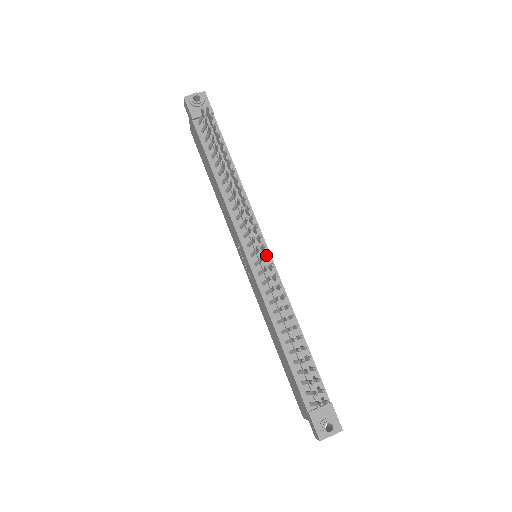
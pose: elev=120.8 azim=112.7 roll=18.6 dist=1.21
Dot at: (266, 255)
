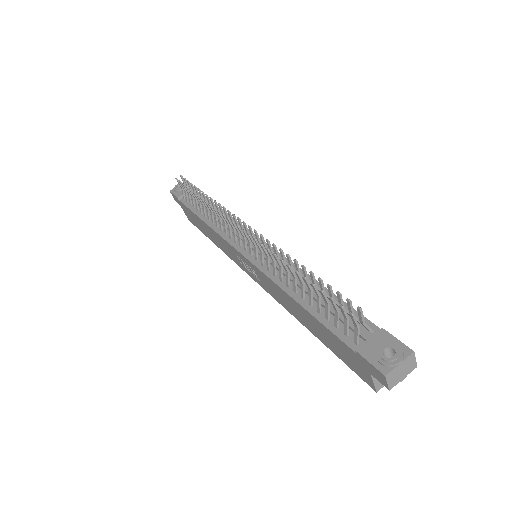
Dot at: (249, 229)
